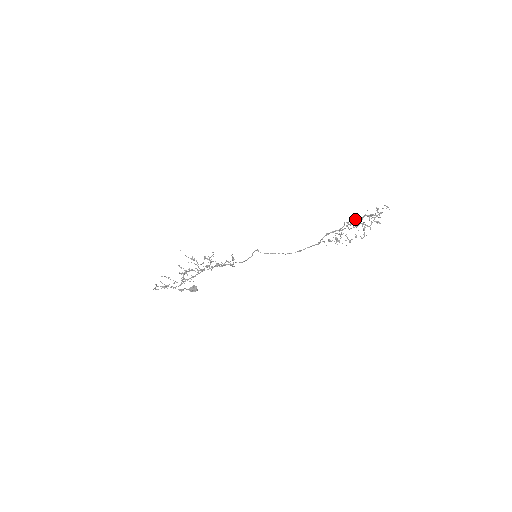
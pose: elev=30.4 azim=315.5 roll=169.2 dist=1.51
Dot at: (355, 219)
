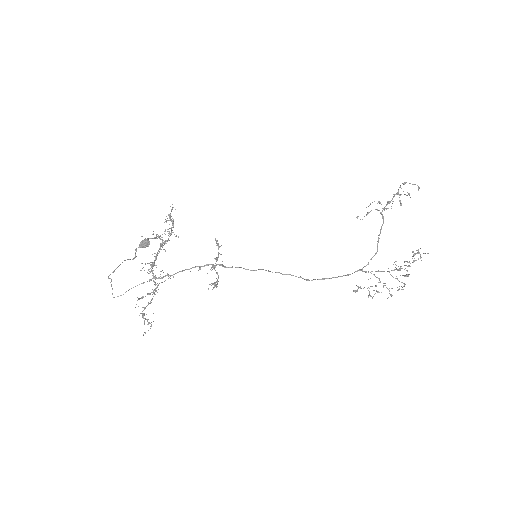
Dot at: (379, 203)
